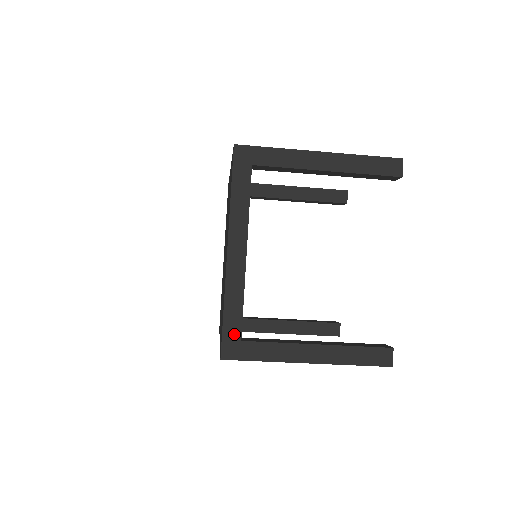
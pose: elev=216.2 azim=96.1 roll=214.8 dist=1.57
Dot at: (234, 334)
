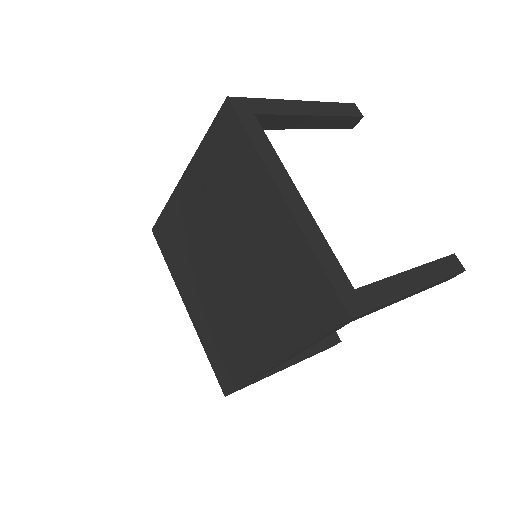
Dot at: (244, 386)
